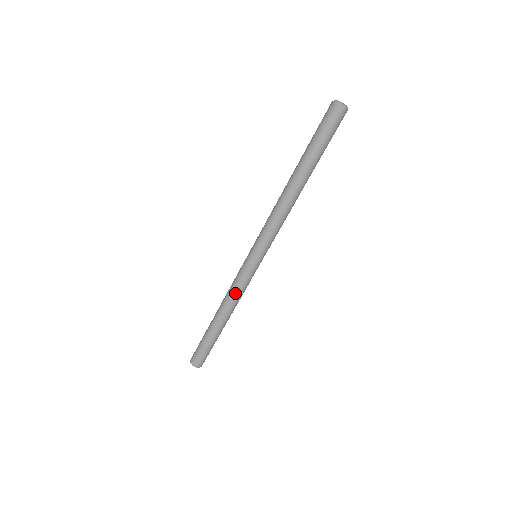
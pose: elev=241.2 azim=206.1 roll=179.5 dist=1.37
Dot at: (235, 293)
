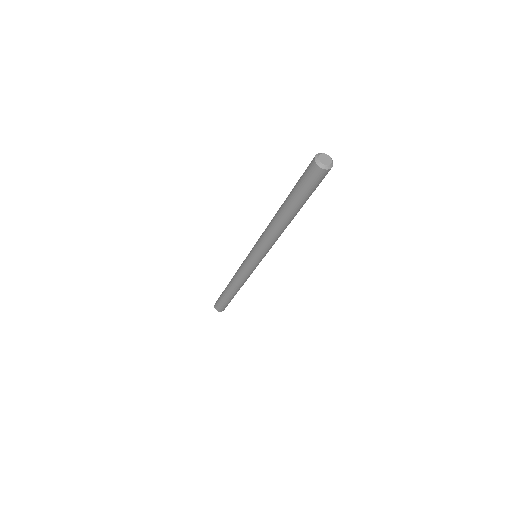
Dot at: (243, 279)
